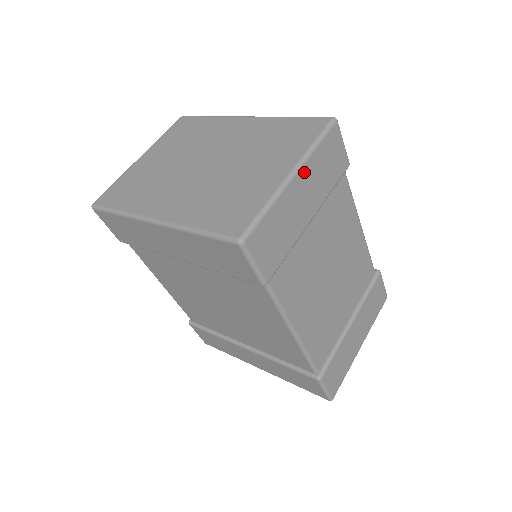
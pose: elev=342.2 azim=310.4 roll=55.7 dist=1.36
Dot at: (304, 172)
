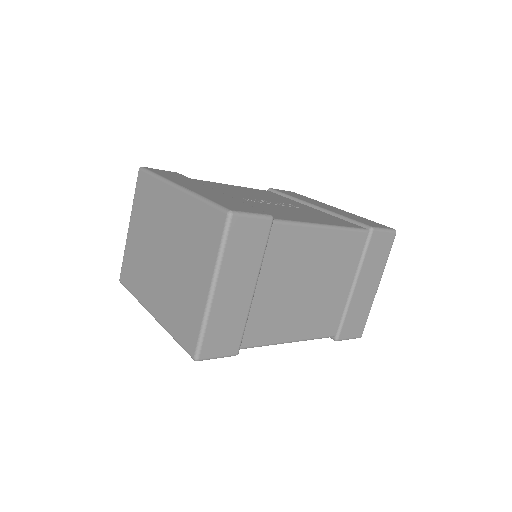
Dot at: (222, 279)
